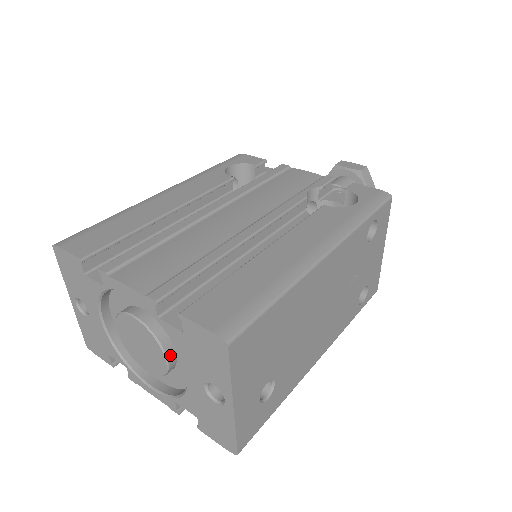
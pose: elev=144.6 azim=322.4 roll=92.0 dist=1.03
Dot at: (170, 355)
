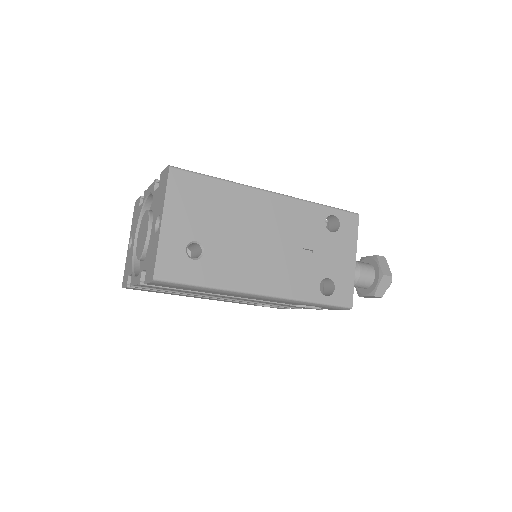
Dot at: occluded
